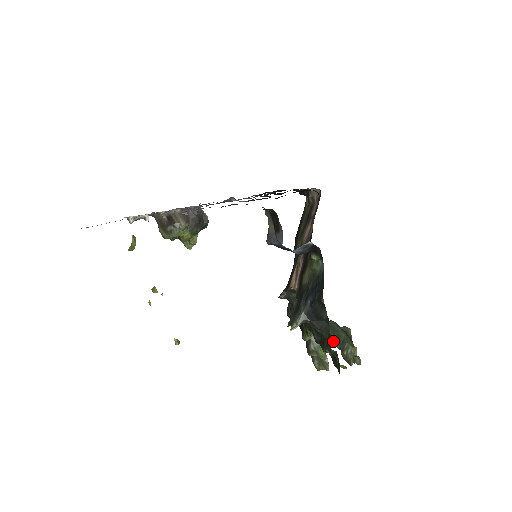
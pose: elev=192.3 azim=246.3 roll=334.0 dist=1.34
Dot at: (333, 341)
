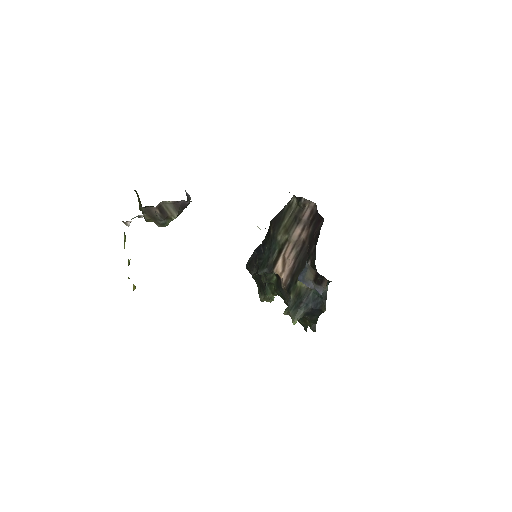
Dot at: occluded
